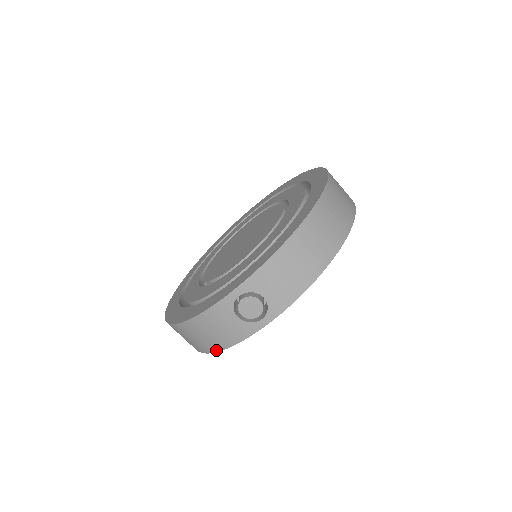
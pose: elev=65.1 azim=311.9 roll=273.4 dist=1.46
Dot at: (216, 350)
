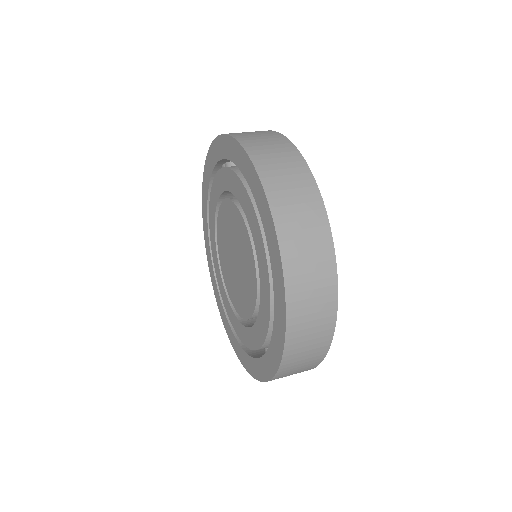
Dot at: occluded
